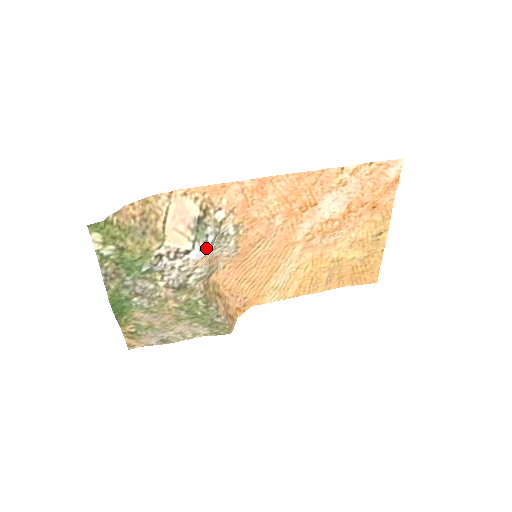
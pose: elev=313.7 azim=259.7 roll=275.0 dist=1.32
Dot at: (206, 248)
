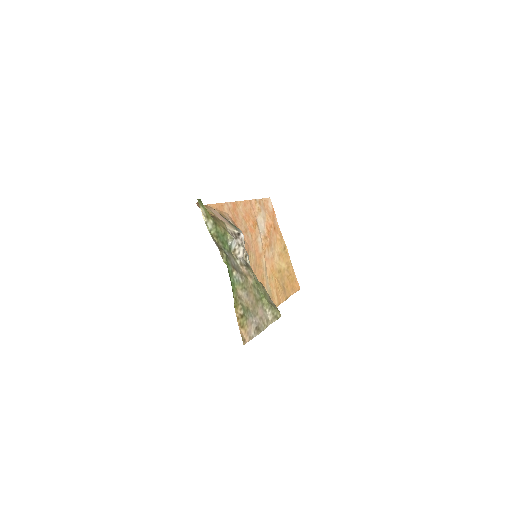
Dot at: occluded
